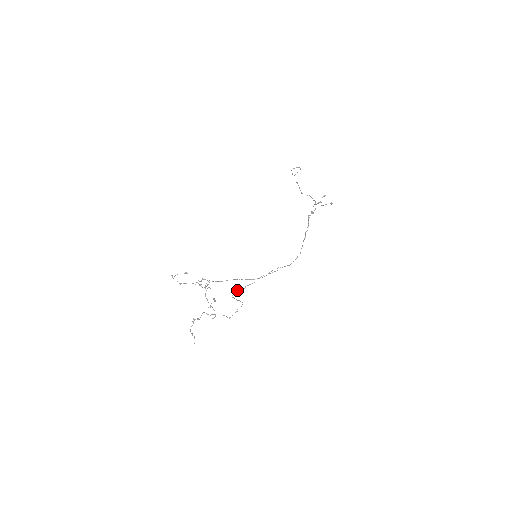
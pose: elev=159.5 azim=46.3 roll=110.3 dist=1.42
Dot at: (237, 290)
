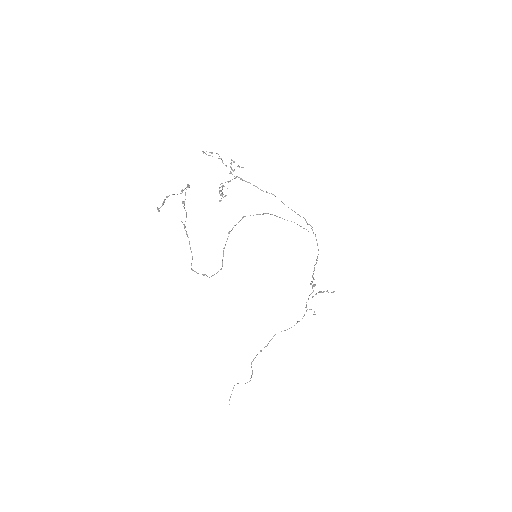
Dot at: occluded
